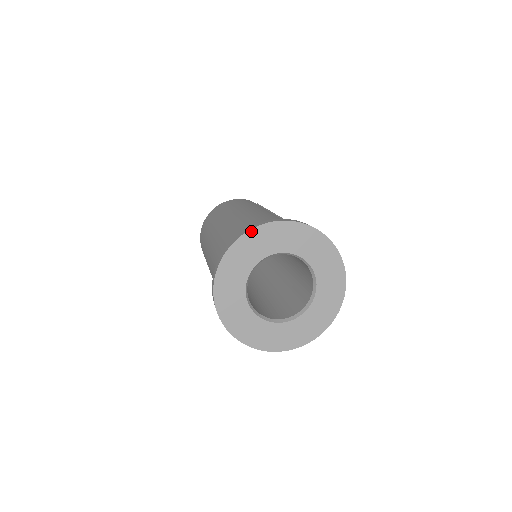
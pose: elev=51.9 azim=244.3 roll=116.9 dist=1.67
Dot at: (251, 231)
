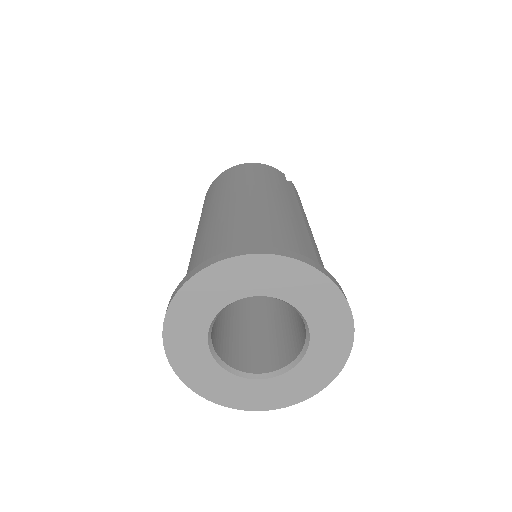
Dot at: (250, 256)
